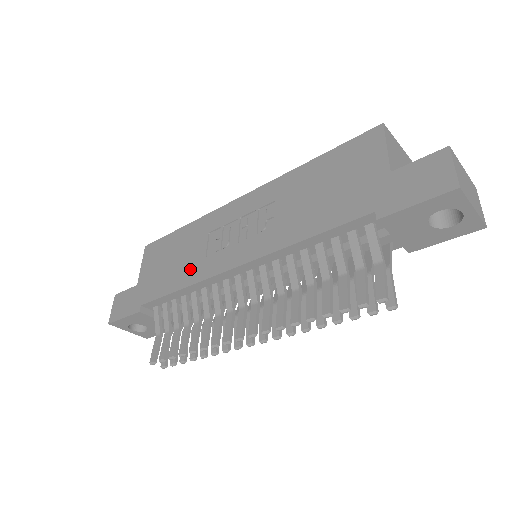
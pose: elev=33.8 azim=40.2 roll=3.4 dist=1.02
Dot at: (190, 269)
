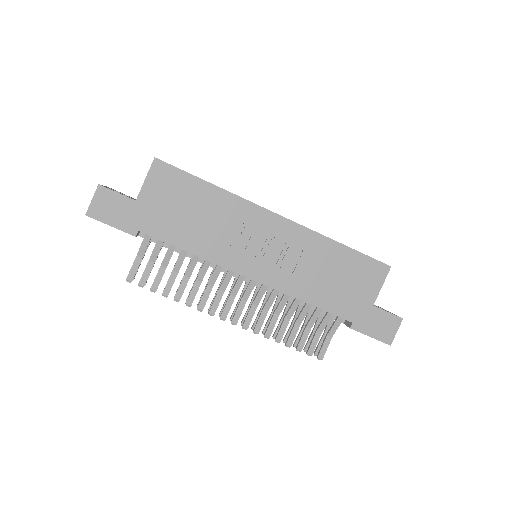
Dot at: (208, 242)
